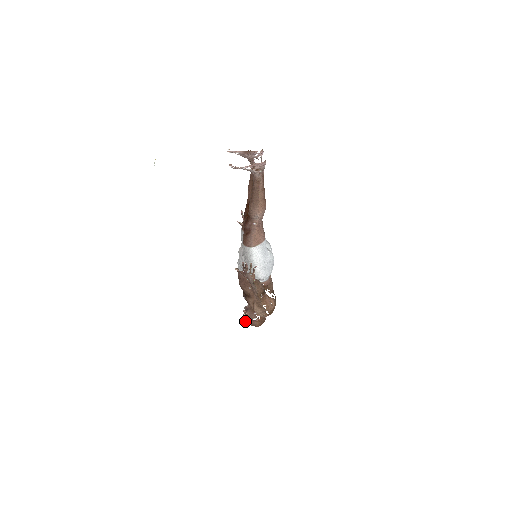
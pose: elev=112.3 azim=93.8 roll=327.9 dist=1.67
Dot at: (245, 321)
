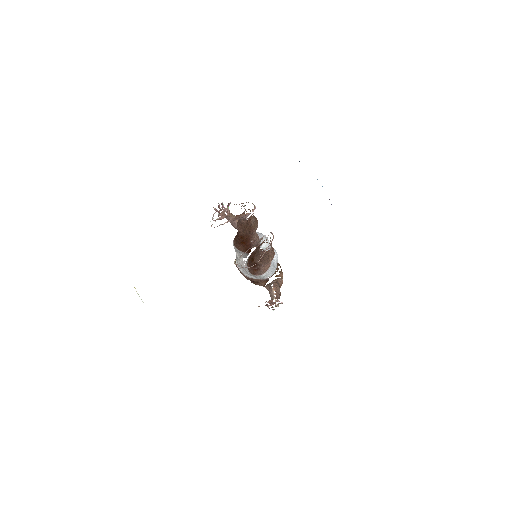
Dot at: occluded
